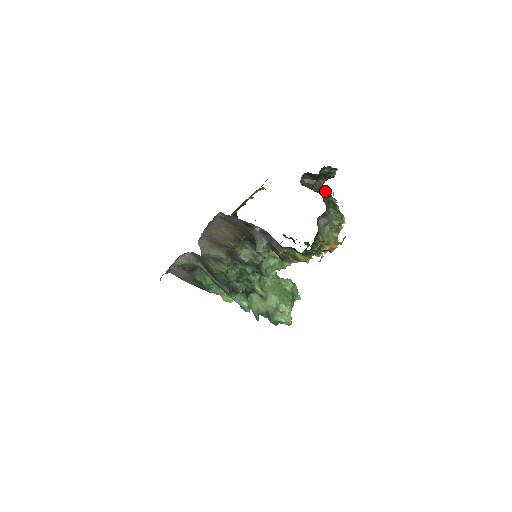
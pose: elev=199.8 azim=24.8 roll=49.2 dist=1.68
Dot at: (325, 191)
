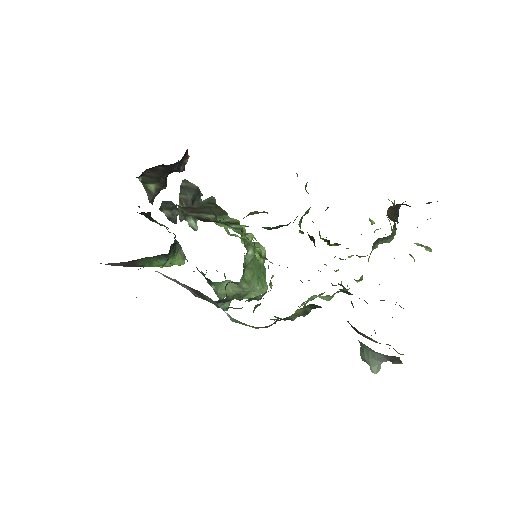
Dot at: occluded
